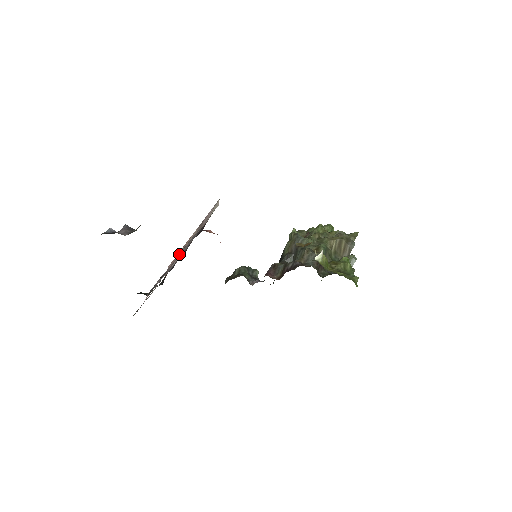
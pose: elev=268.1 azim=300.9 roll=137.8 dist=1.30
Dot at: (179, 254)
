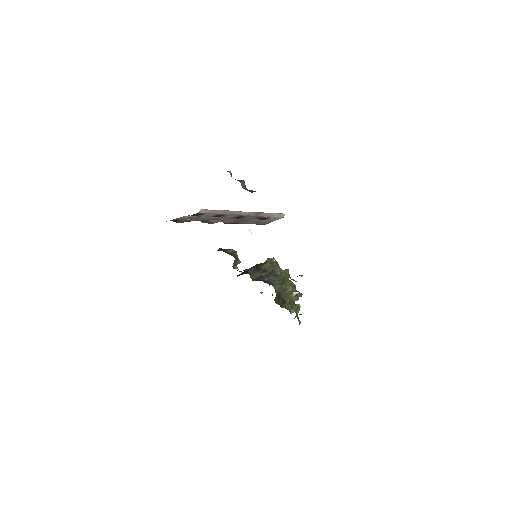
Dot at: (221, 212)
